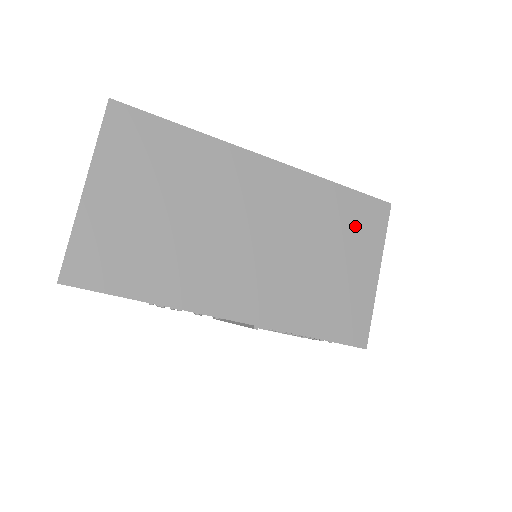
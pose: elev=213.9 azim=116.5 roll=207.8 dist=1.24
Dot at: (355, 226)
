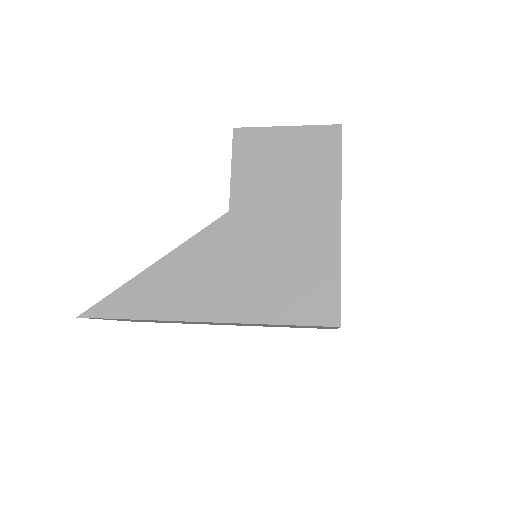
Dot at: (304, 326)
